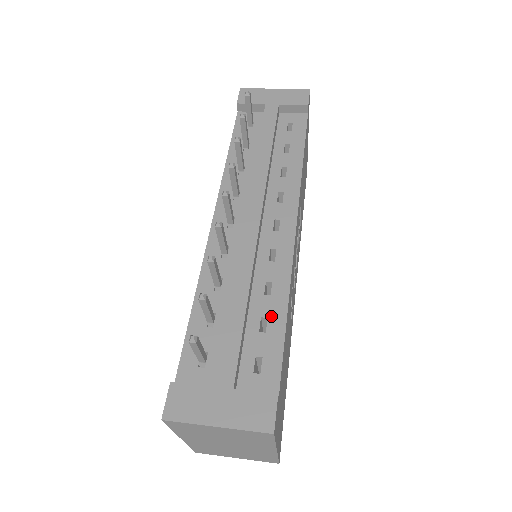
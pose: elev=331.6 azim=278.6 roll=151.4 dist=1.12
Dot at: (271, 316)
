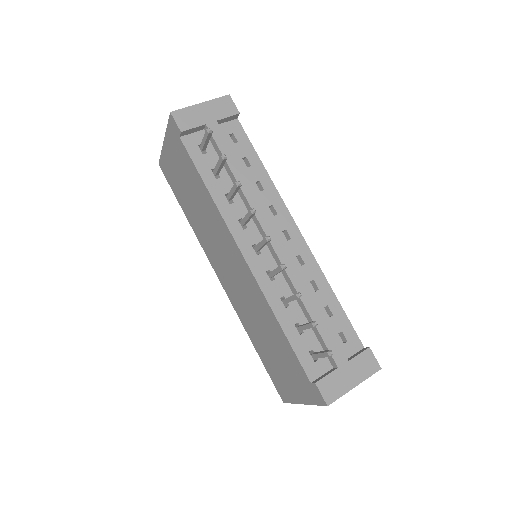
Dot at: (329, 303)
